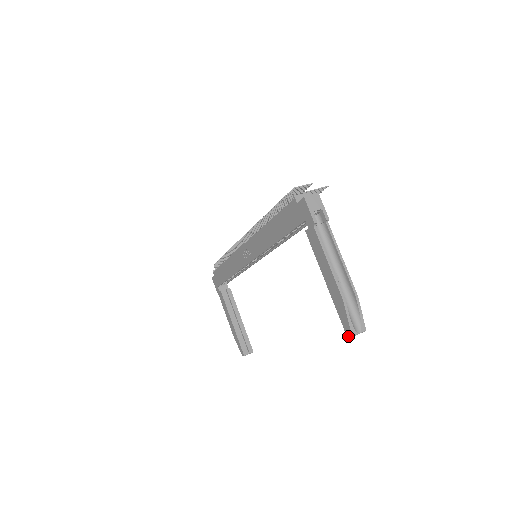
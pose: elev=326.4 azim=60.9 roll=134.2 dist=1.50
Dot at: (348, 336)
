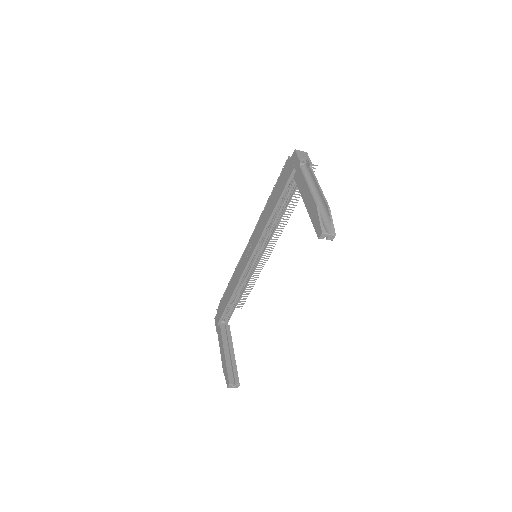
Dot at: (319, 236)
